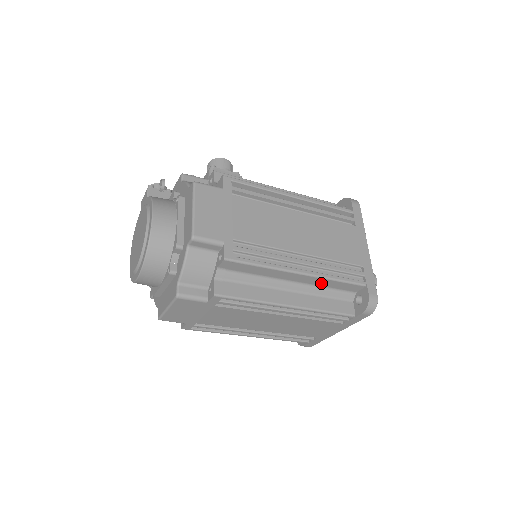
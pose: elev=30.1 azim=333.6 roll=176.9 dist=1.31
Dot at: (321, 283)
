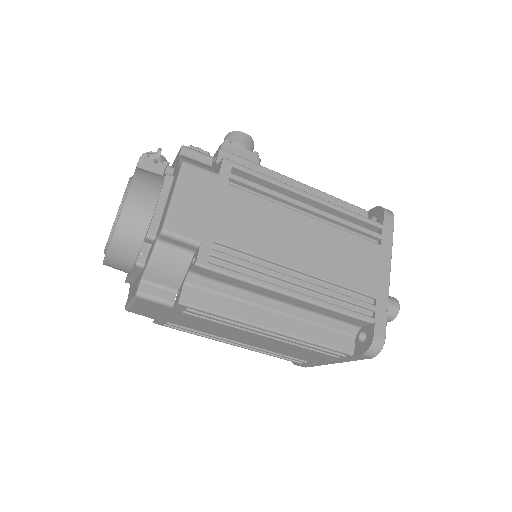
Dot at: (317, 310)
